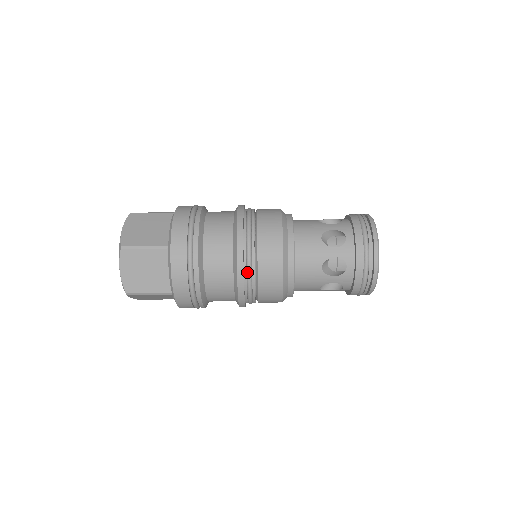
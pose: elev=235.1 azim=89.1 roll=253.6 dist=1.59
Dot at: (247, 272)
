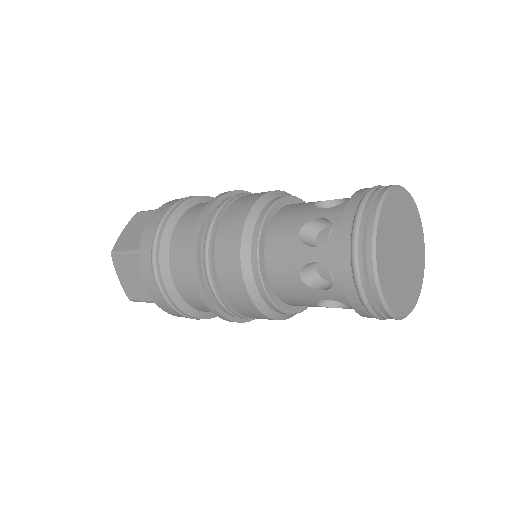
Dot at: (208, 283)
